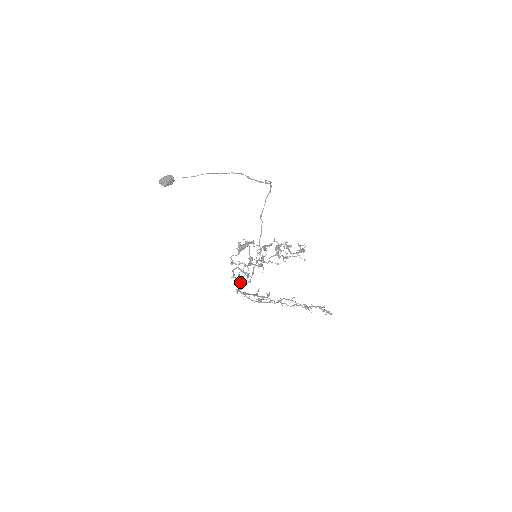
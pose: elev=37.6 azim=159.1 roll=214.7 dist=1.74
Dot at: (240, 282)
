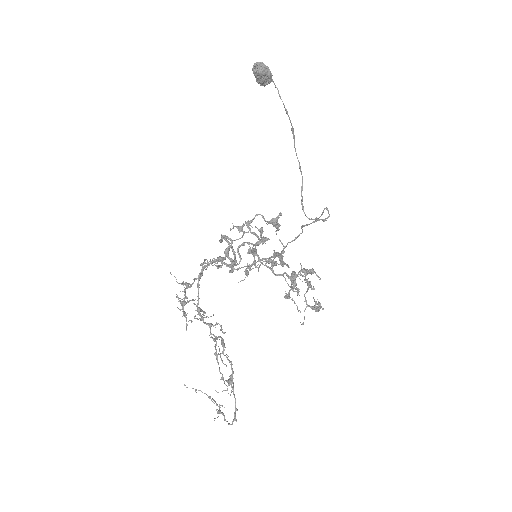
Dot at: (227, 255)
